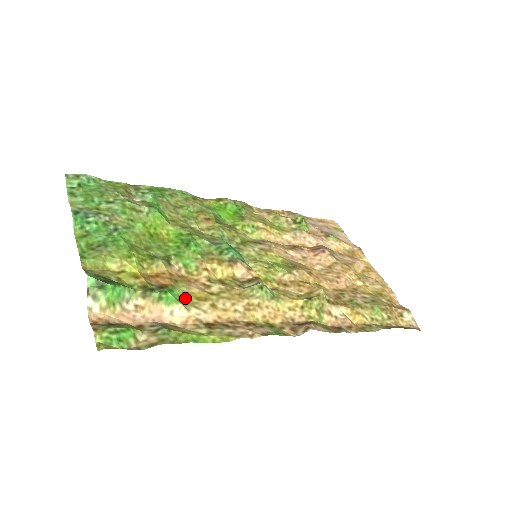
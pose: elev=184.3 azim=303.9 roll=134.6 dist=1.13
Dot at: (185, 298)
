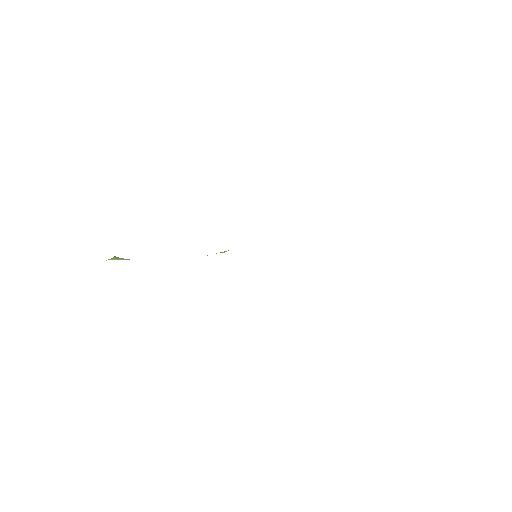
Dot at: occluded
